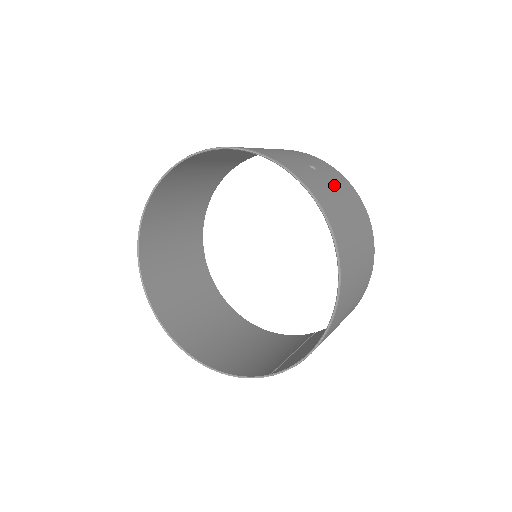
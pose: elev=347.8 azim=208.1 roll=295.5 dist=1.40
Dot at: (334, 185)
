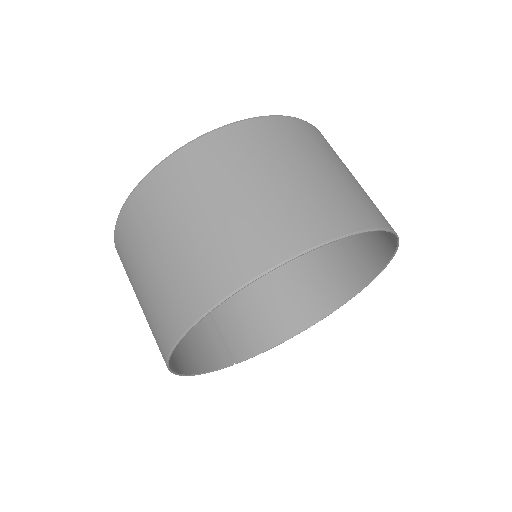
Dot at: occluded
